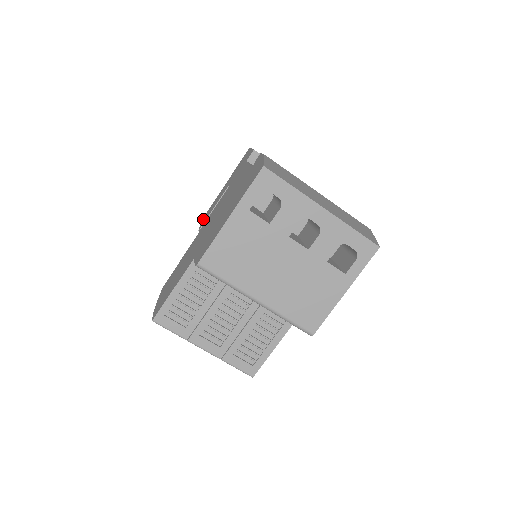
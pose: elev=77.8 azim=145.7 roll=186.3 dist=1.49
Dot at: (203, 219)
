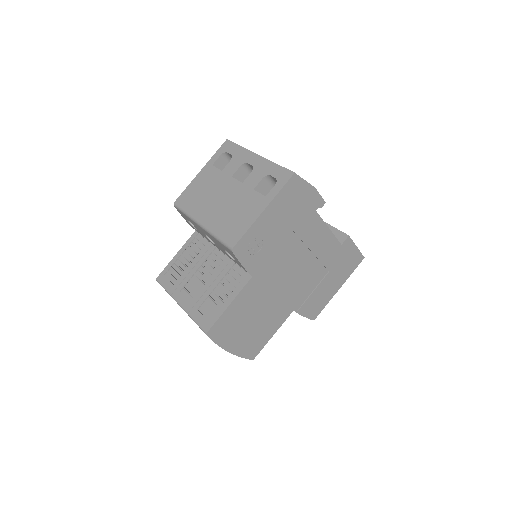
Dot at: occluded
